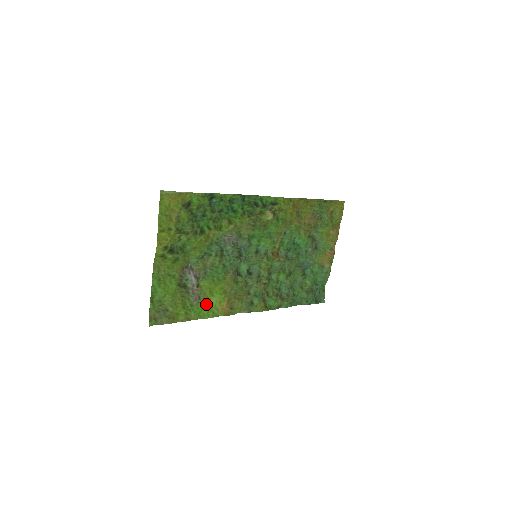
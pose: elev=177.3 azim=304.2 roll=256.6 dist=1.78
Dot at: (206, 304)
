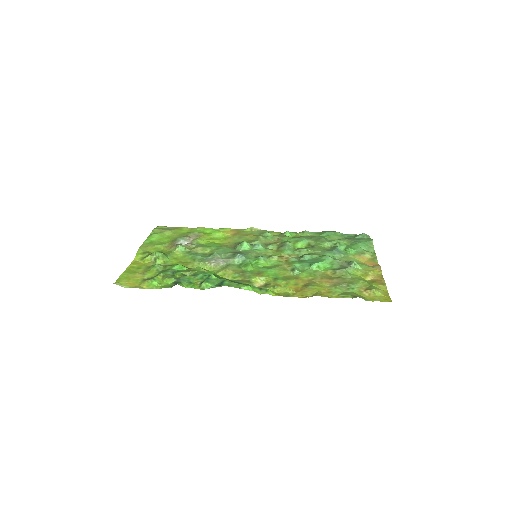
Dot at: (208, 233)
